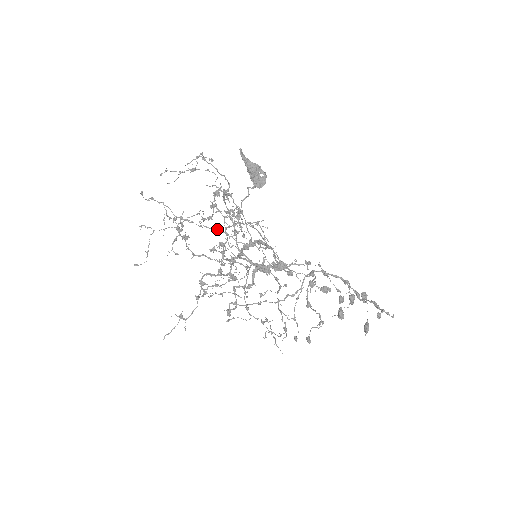
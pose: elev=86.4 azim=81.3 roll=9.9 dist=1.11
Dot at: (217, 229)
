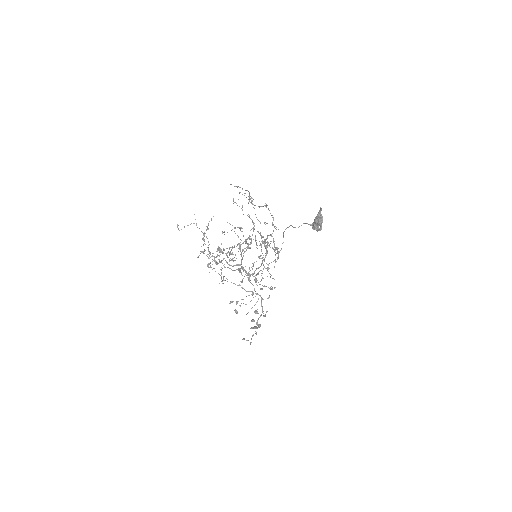
Dot at: occluded
